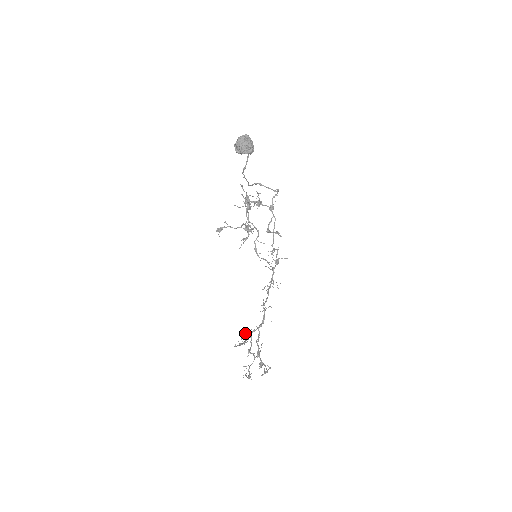
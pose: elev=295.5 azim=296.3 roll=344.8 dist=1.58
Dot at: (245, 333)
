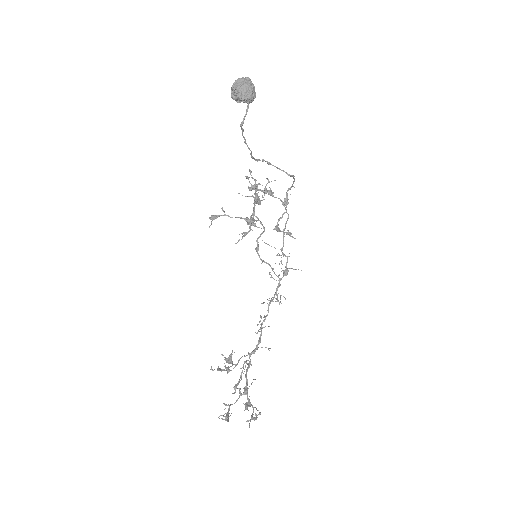
Dot at: (230, 357)
